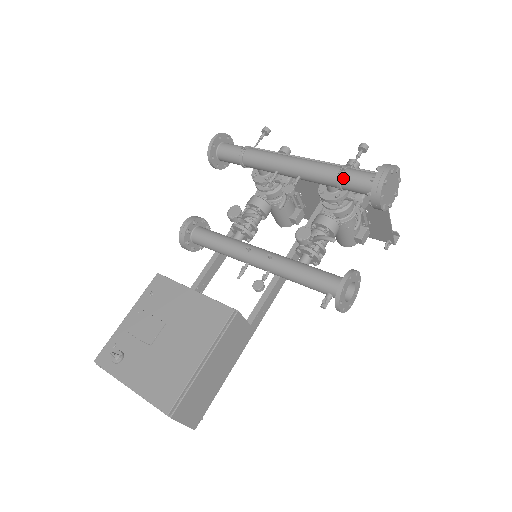
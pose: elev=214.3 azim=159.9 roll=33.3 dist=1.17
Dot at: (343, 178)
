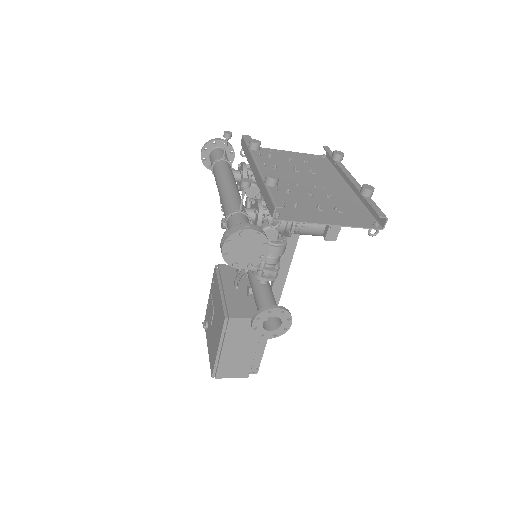
Dot at: occluded
